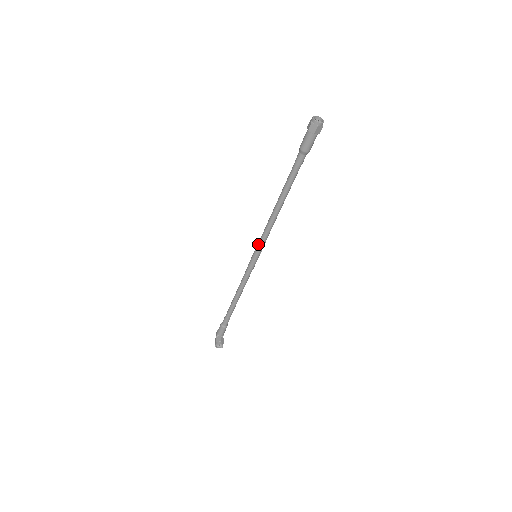
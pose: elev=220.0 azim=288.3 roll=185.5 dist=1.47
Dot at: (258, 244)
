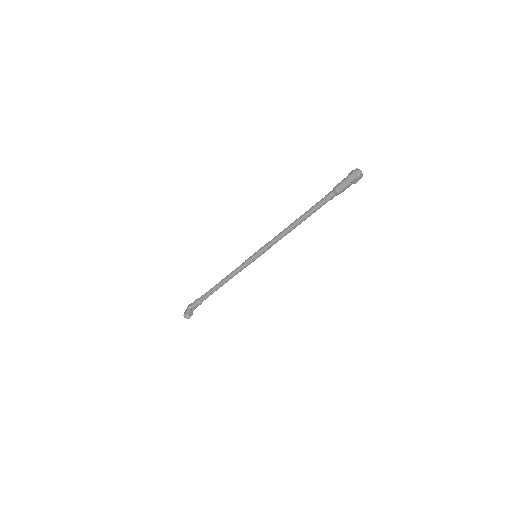
Dot at: (263, 247)
